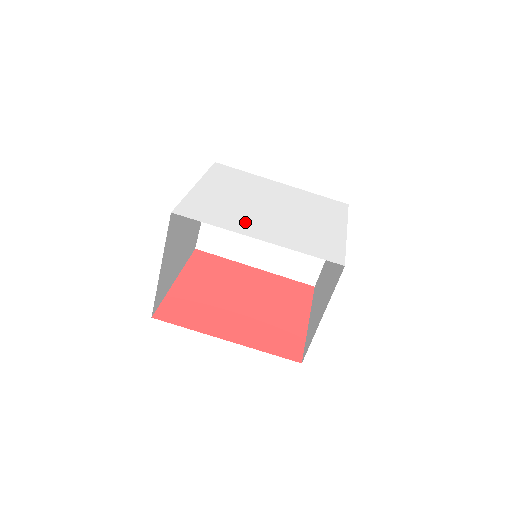
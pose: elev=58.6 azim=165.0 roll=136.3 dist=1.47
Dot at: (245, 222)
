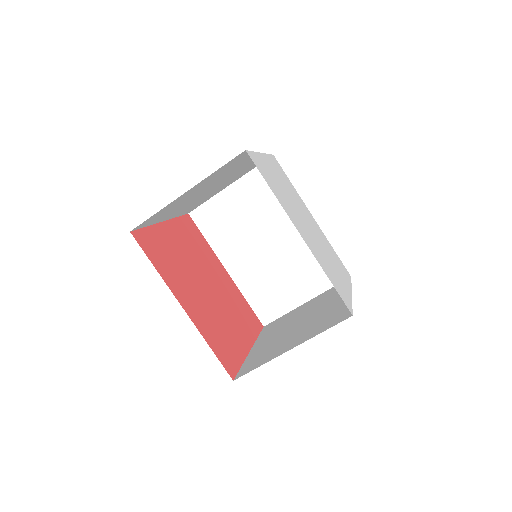
Dot at: (292, 214)
